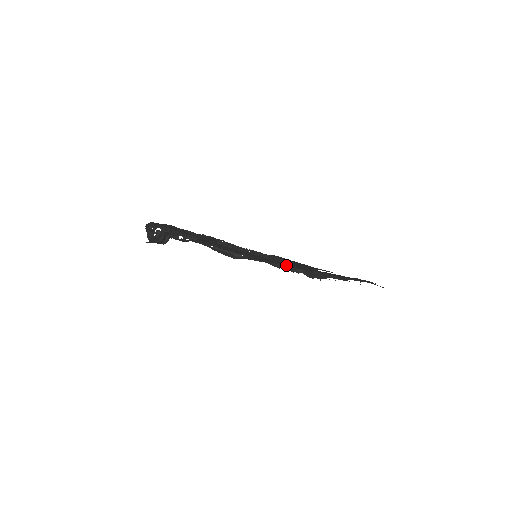
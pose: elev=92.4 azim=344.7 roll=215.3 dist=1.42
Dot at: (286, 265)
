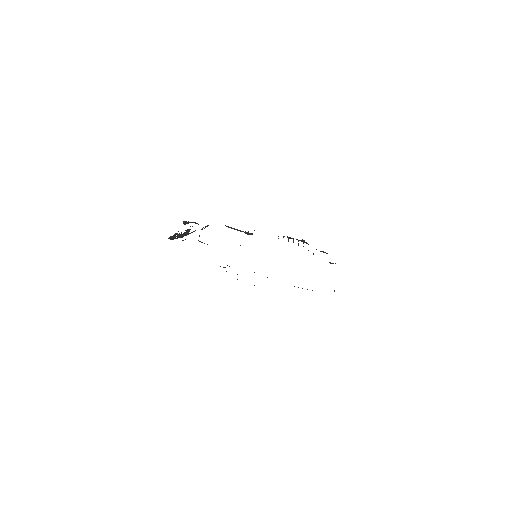
Dot at: occluded
